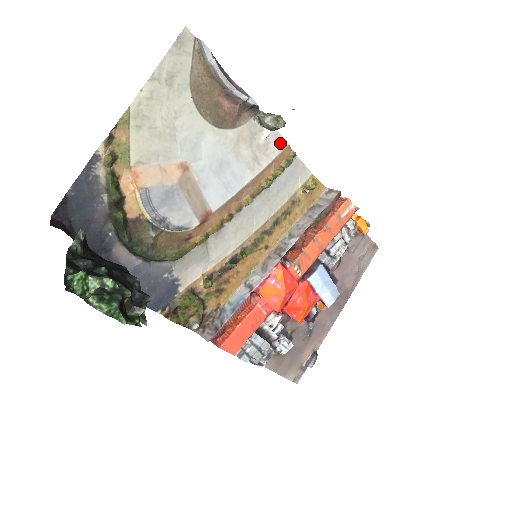
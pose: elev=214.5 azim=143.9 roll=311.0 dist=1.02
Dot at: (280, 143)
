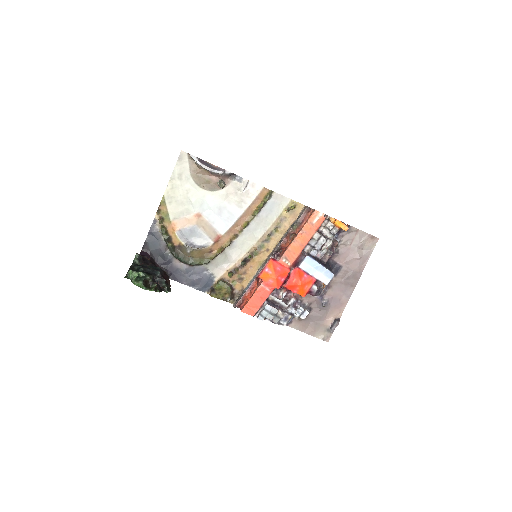
Dot at: (257, 188)
